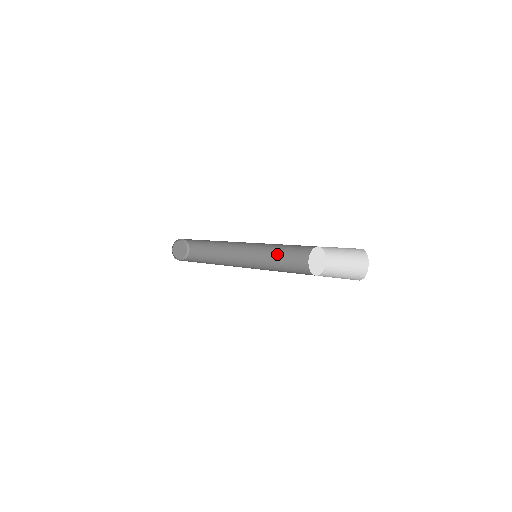
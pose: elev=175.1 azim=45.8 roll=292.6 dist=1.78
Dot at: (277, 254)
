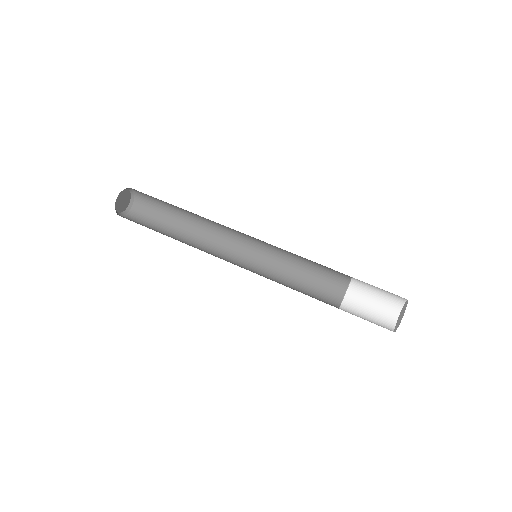
Dot at: (281, 254)
